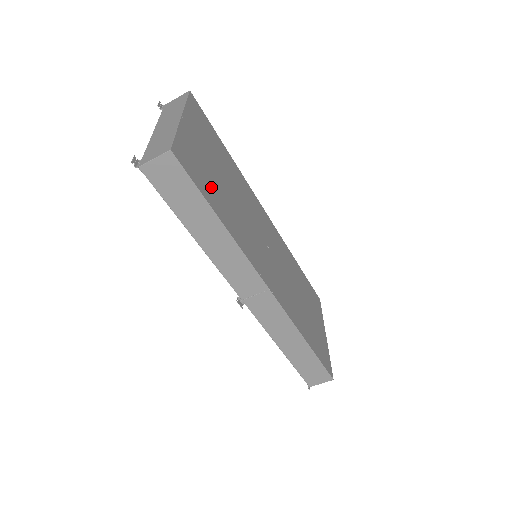
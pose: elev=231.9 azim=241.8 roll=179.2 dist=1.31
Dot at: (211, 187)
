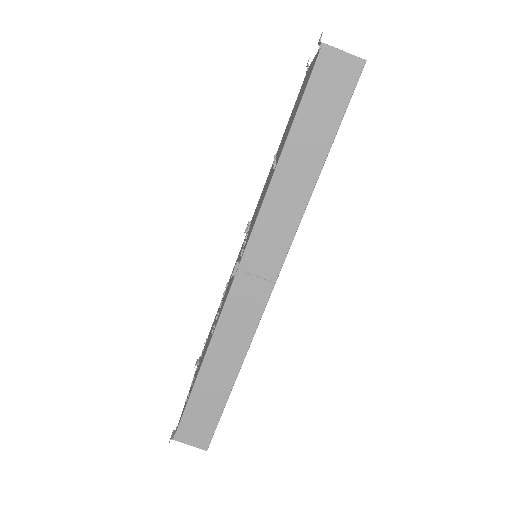
Dot at: occluded
